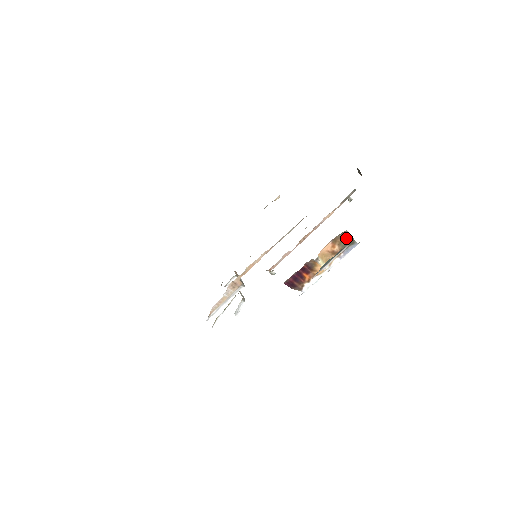
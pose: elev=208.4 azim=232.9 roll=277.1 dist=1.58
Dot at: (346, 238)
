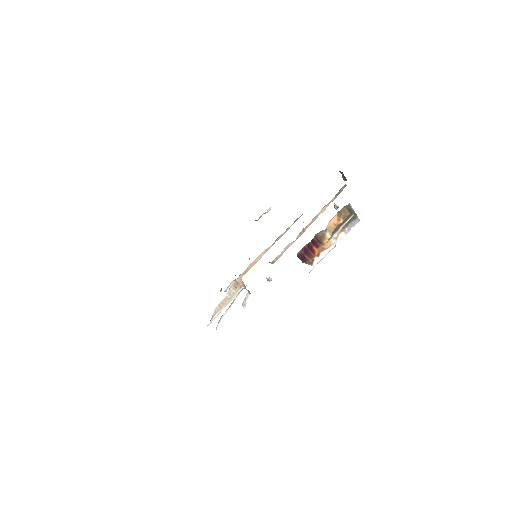
Dot at: (349, 212)
